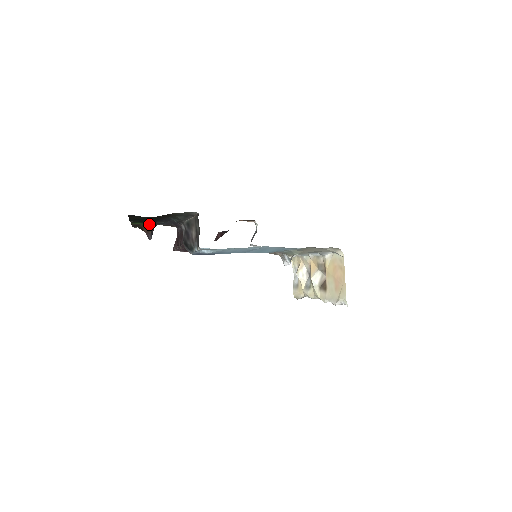
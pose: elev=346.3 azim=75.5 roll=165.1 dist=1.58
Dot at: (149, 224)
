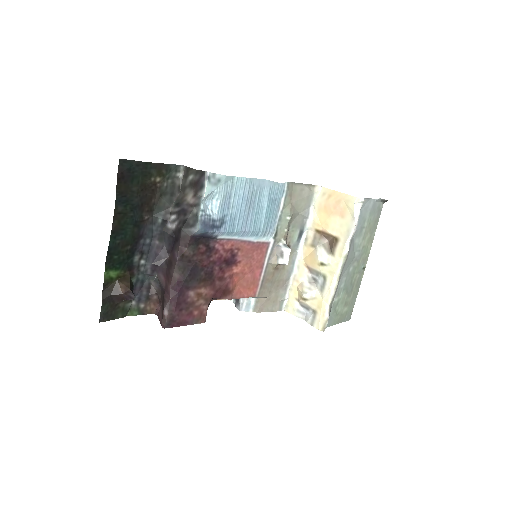
Dot at: (125, 277)
